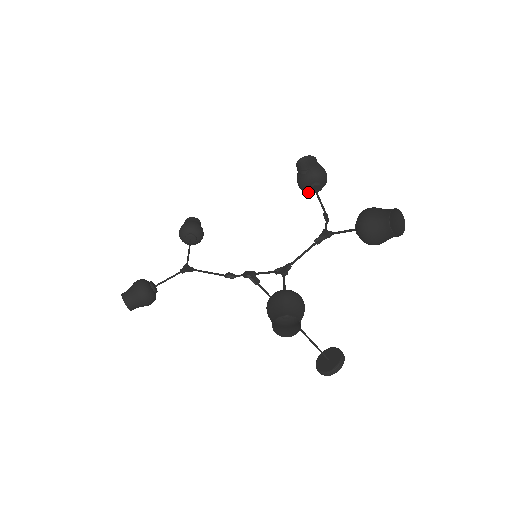
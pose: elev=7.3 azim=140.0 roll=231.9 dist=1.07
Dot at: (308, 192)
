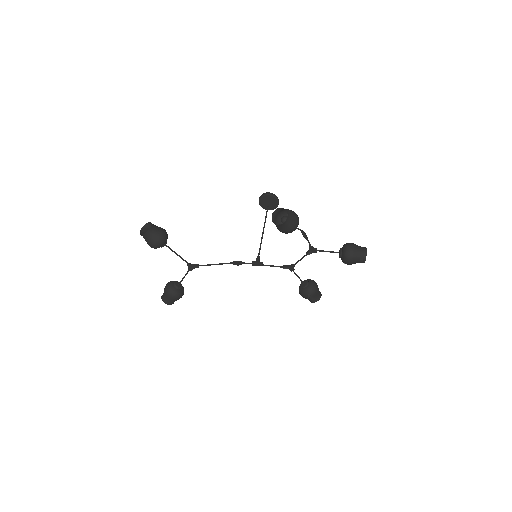
Dot at: occluded
